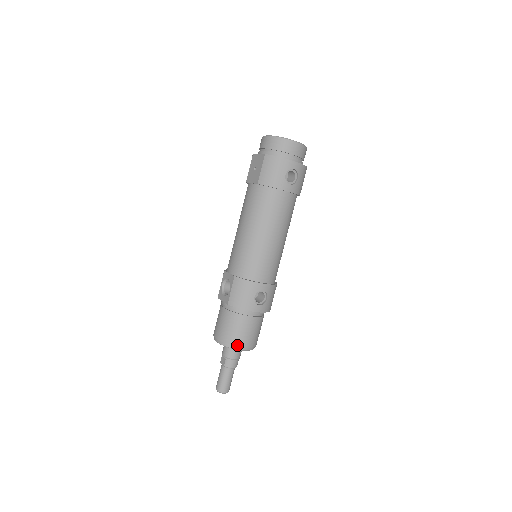
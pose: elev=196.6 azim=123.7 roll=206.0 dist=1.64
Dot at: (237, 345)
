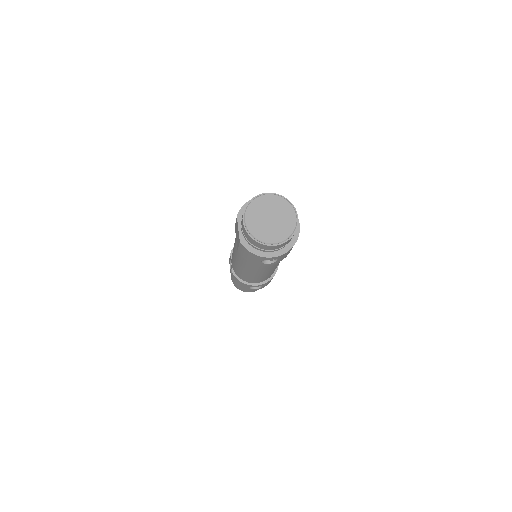
Dot at: (243, 291)
